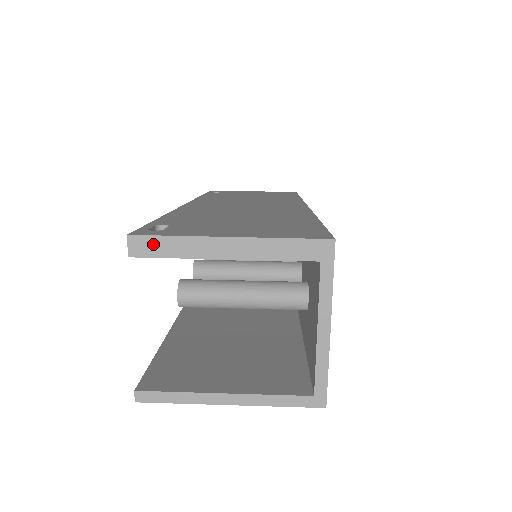
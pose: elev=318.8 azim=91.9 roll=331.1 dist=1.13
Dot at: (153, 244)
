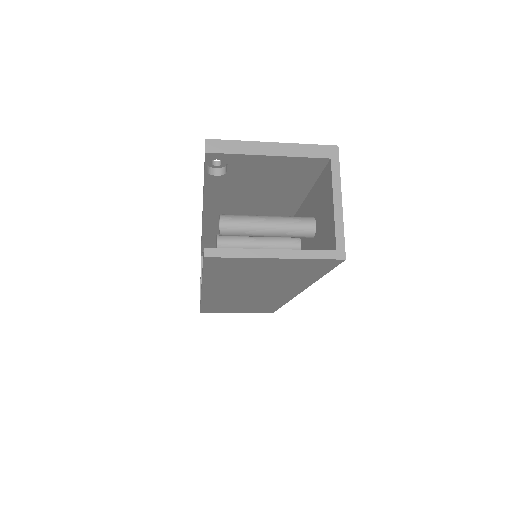
Dot at: (223, 145)
